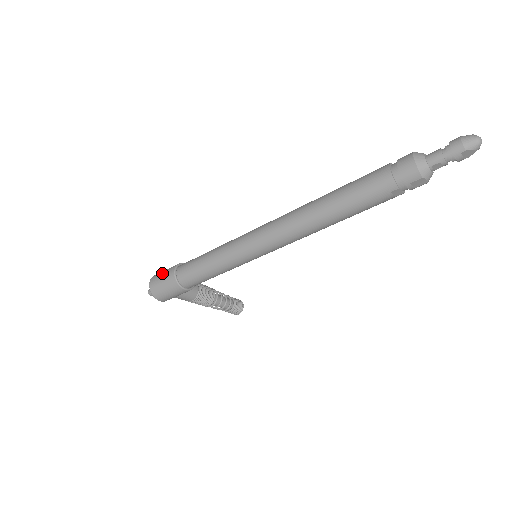
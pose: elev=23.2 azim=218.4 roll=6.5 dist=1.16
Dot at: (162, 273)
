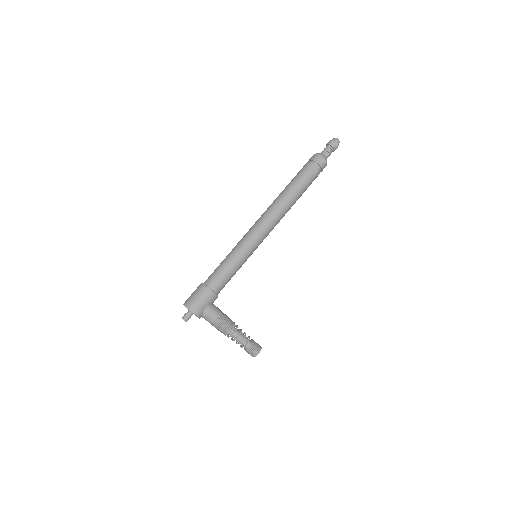
Dot at: (192, 293)
